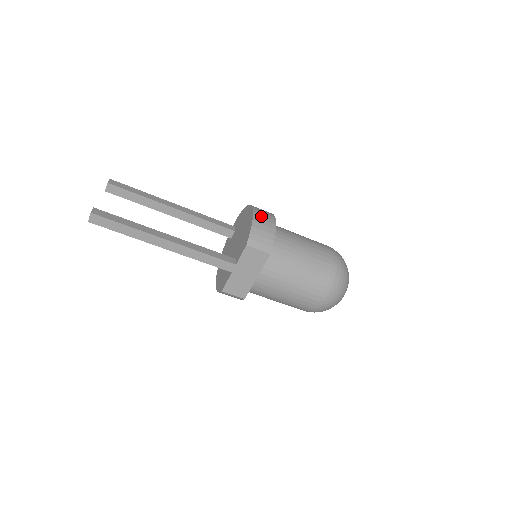
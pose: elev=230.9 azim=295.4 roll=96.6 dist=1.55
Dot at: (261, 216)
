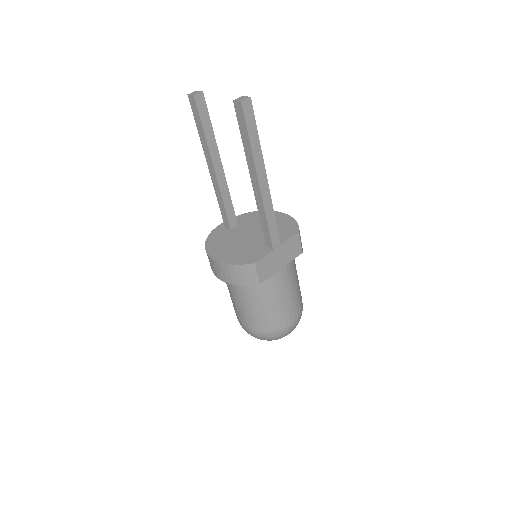
Dot at: occluded
